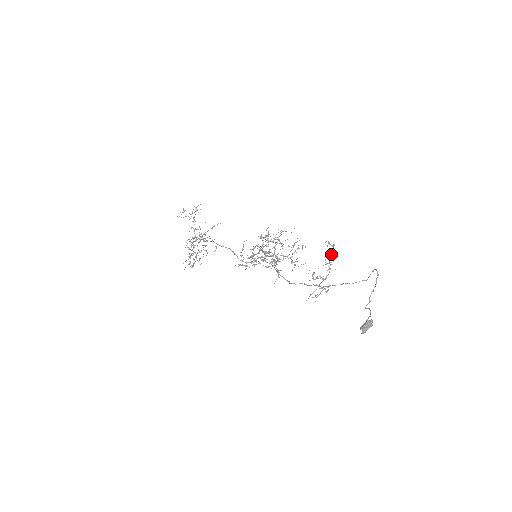
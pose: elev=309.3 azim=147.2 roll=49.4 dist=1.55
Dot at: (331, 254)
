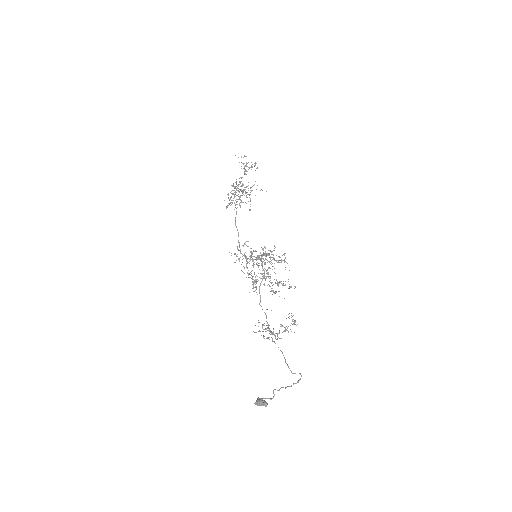
Dot at: occluded
